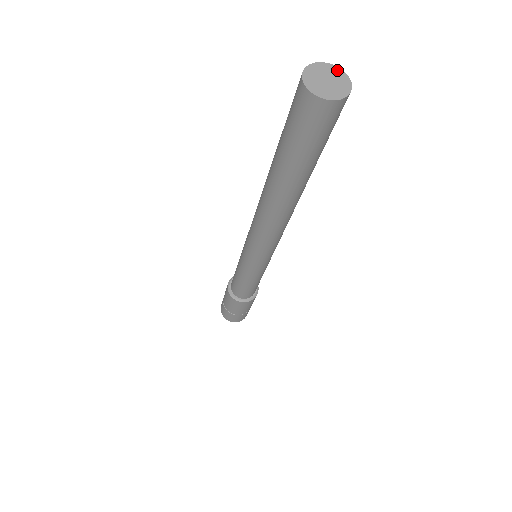
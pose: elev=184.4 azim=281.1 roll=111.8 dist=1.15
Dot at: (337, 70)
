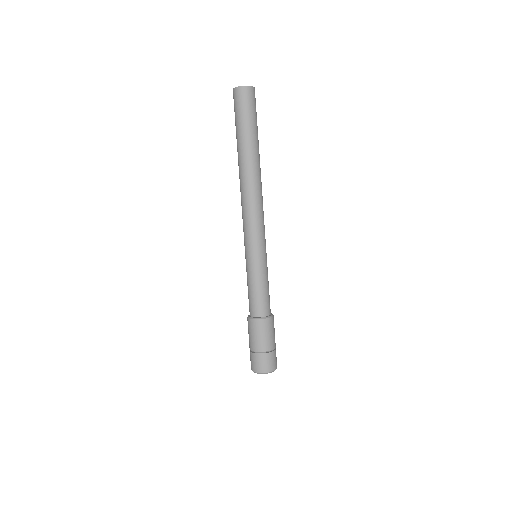
Dot at: occluded
